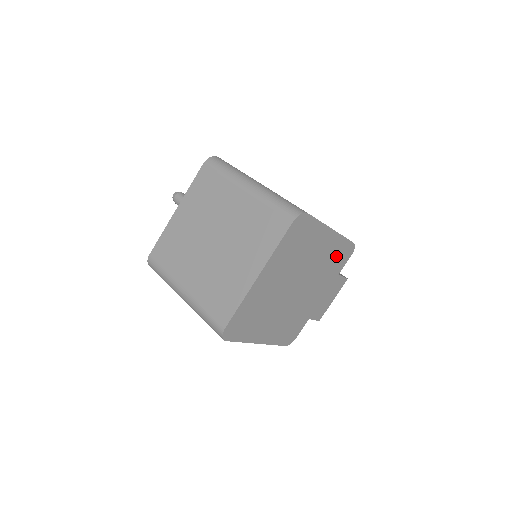
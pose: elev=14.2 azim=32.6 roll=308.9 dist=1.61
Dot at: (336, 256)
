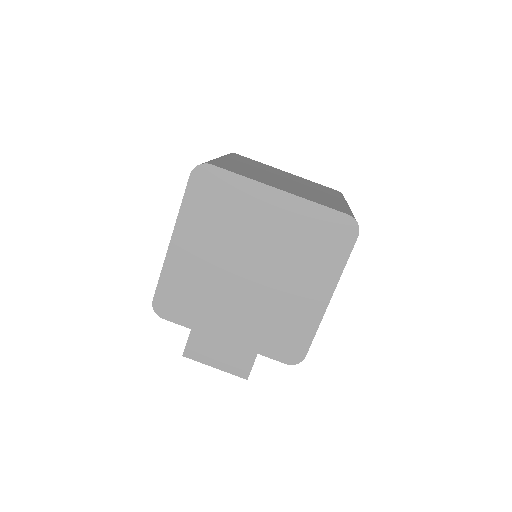
Dot at: (289, 330)
